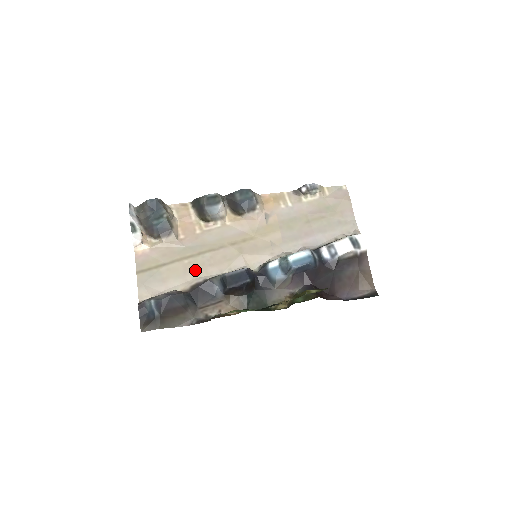
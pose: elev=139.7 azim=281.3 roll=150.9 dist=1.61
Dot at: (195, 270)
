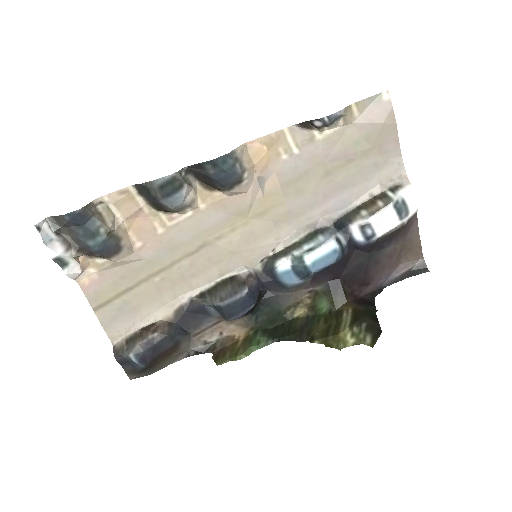
Dot at: (173, 287)
